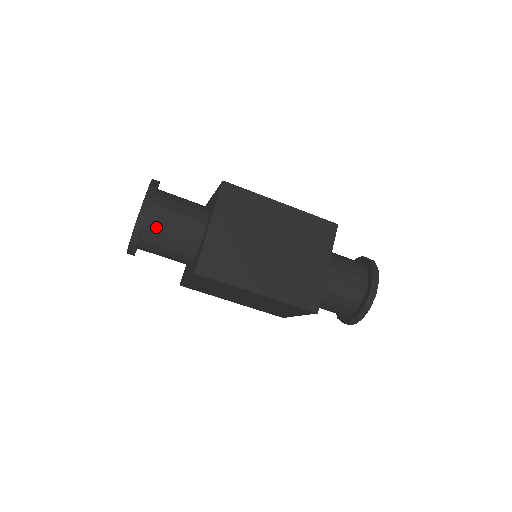
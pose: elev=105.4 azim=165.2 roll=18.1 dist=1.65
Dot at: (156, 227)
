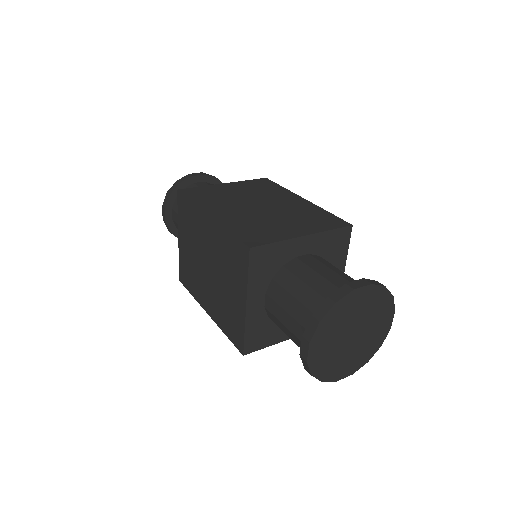
Dot at: occluded
